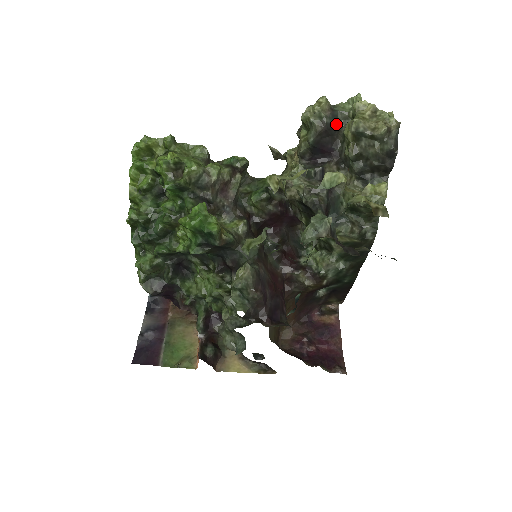
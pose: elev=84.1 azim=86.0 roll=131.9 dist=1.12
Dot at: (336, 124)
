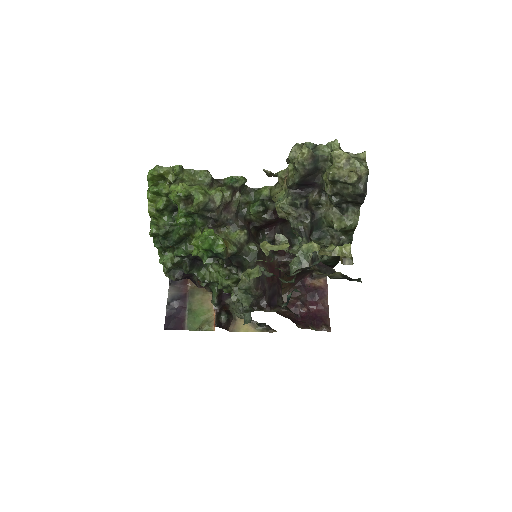
Dot at: (317, 165)
